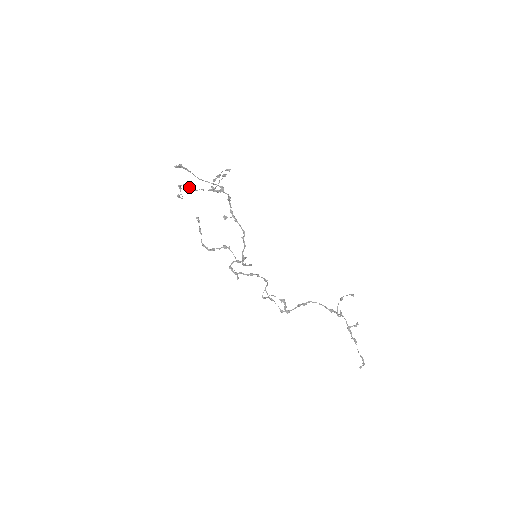
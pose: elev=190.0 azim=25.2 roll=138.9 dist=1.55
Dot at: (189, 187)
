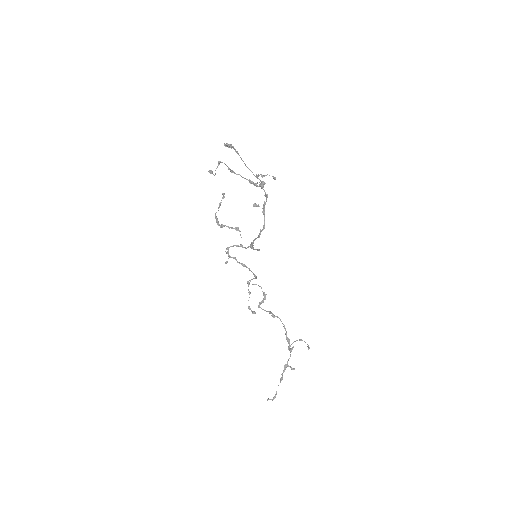
Dot at: (229, 168)
